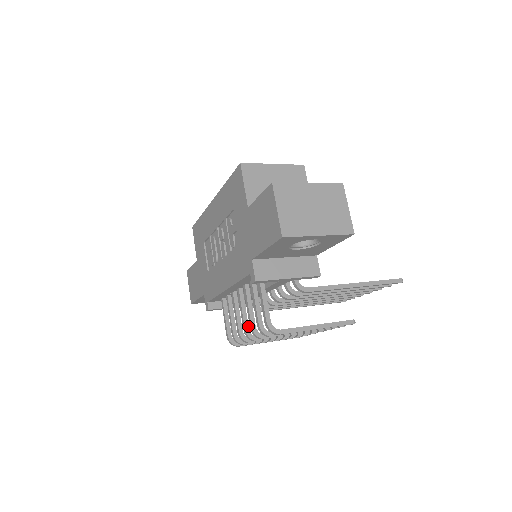
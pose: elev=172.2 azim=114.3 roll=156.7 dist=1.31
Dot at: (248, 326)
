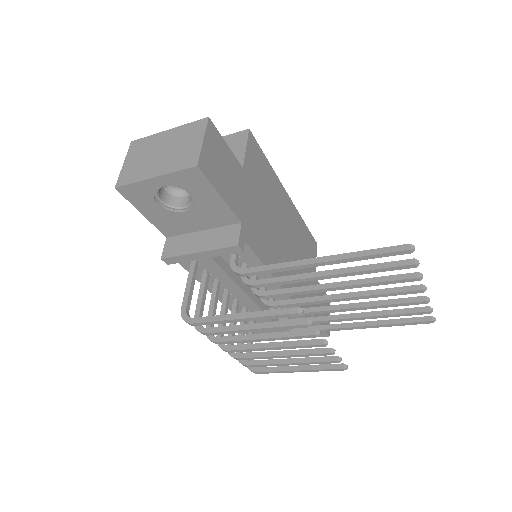
Dot at: occluded
